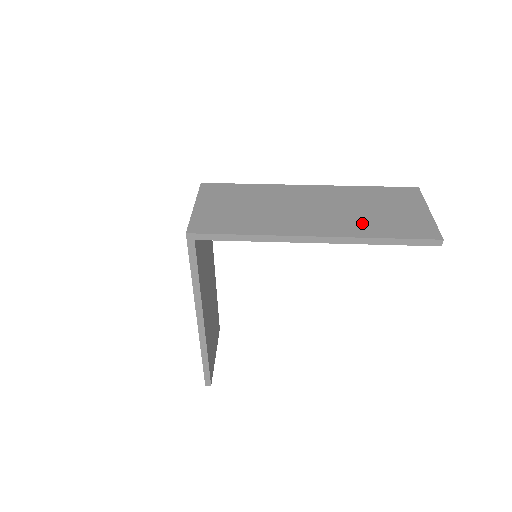
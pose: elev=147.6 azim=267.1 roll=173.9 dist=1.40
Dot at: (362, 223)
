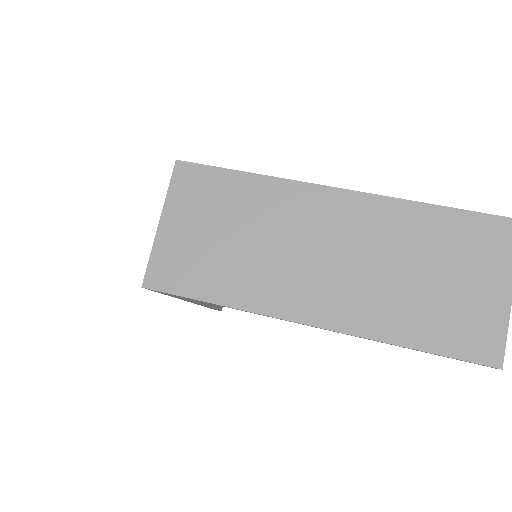
Dot at: (391, 306)
